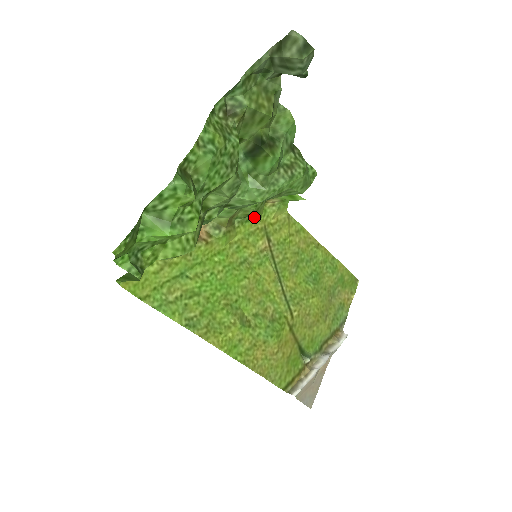
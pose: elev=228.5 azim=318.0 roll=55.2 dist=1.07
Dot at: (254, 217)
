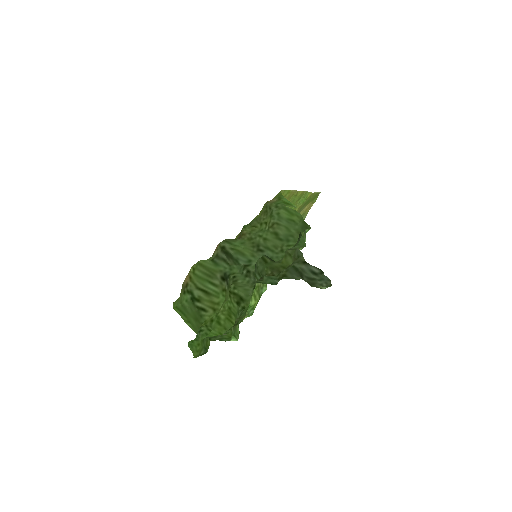
Dot at: (256, 218)
